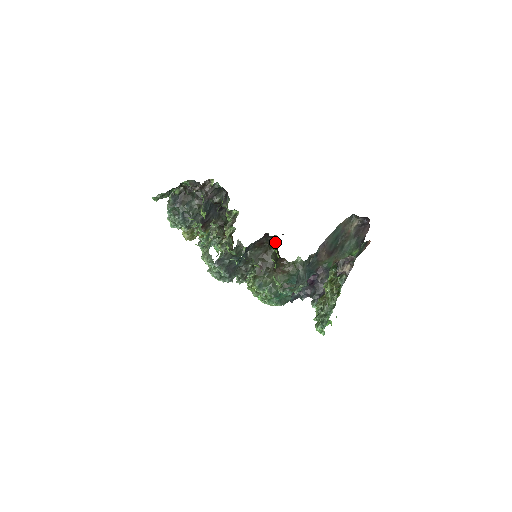
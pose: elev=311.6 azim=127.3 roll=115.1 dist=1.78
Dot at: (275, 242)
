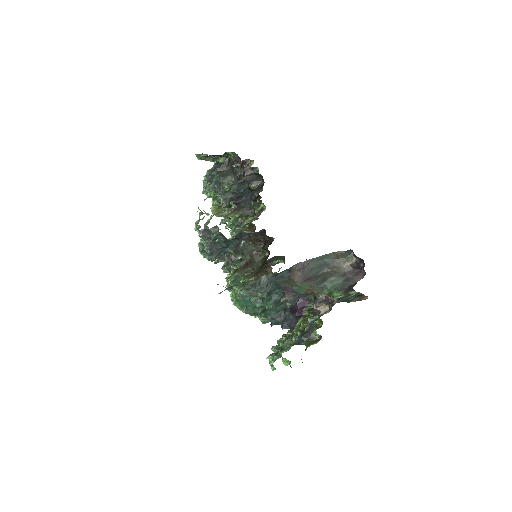
Dot at: (269, 244)
